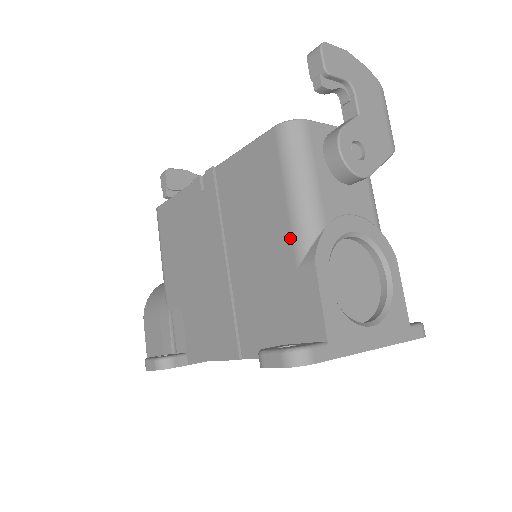
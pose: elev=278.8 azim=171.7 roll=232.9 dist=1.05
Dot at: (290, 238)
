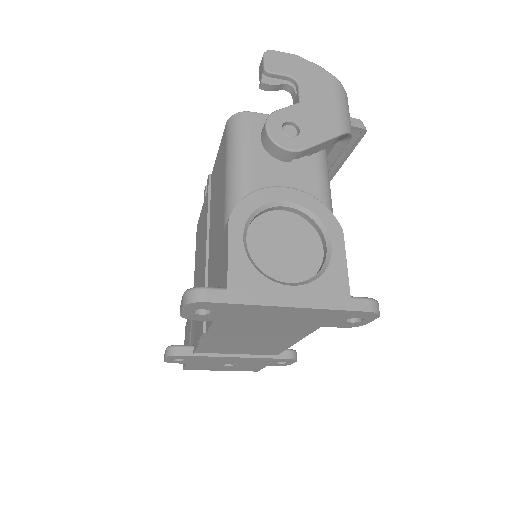
Dot at: (224, 207)
